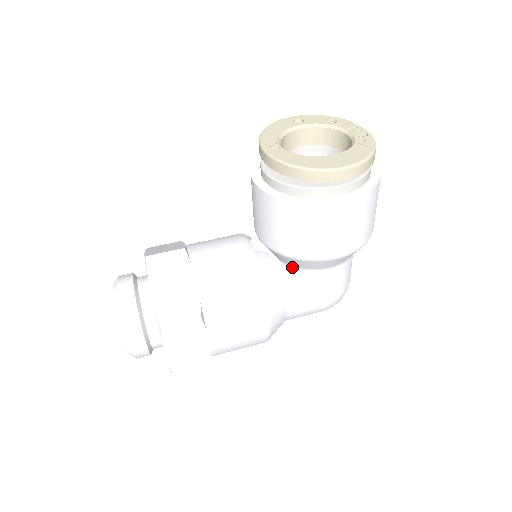
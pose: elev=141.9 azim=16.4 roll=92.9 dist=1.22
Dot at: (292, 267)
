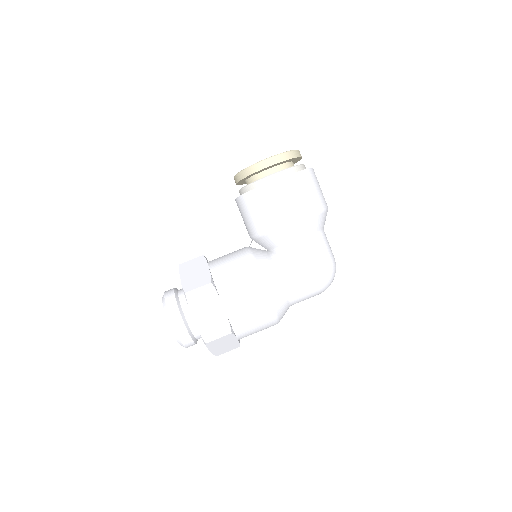
Dot at: (277, 249)
